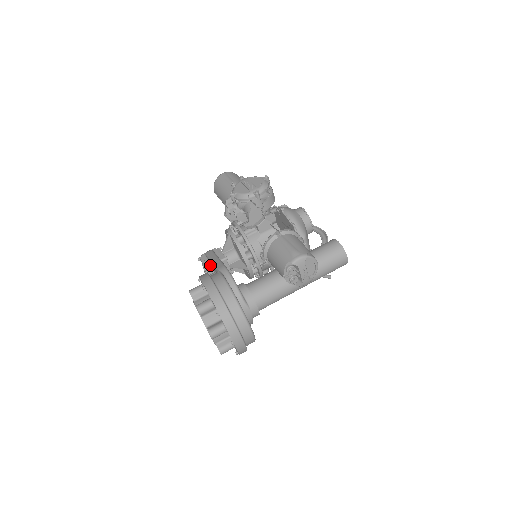
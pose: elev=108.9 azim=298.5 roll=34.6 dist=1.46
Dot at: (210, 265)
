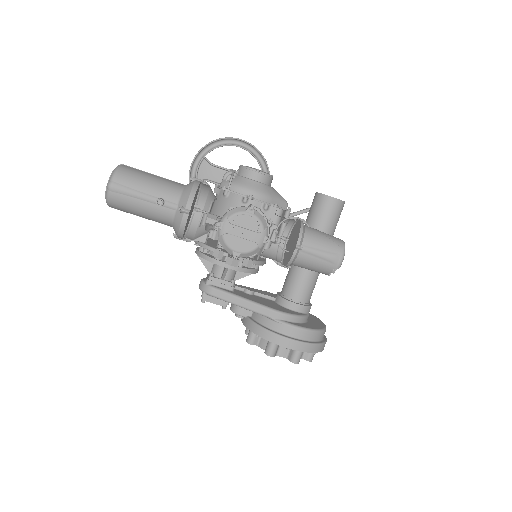
Dot at: occluded
